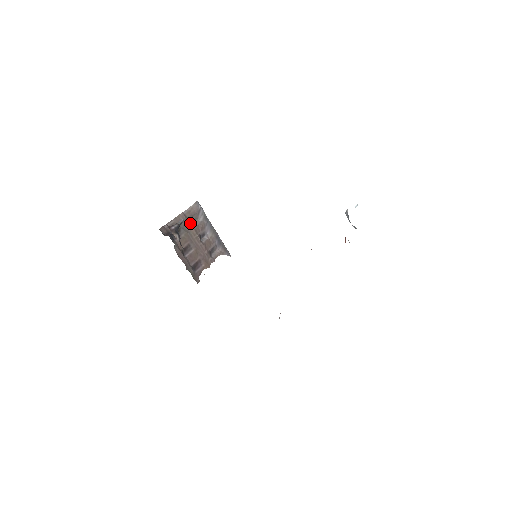
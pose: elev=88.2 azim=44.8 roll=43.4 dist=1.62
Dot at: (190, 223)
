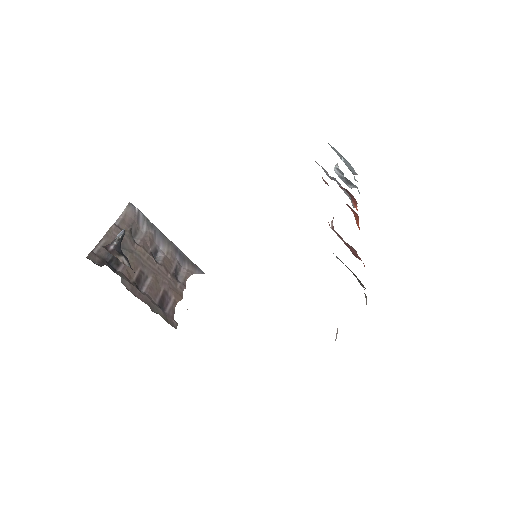
Dot at: (131, 238)
